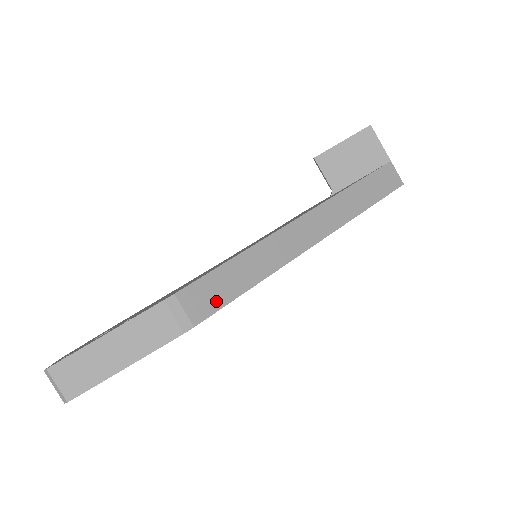
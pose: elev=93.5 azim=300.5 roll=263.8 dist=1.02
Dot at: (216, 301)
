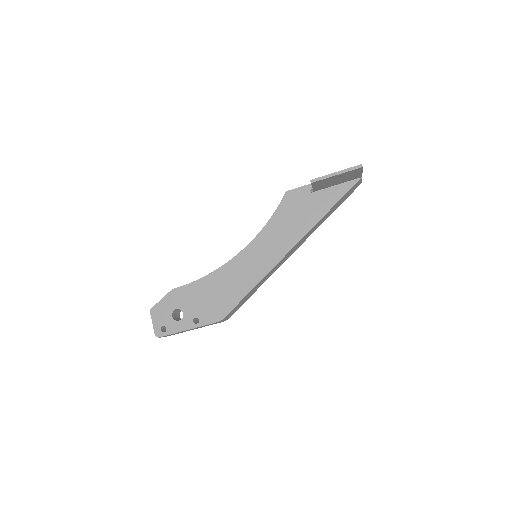
Dot at: (239, 307)
